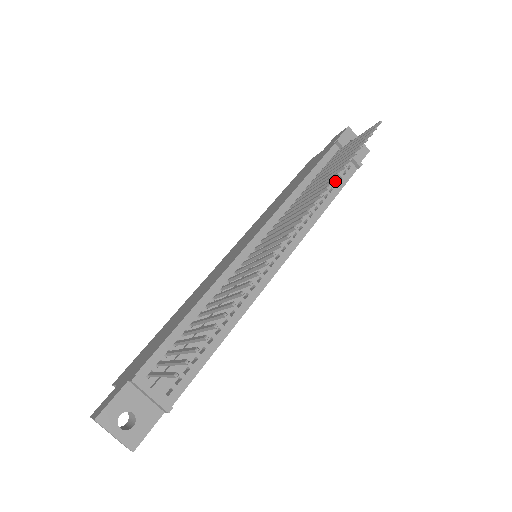
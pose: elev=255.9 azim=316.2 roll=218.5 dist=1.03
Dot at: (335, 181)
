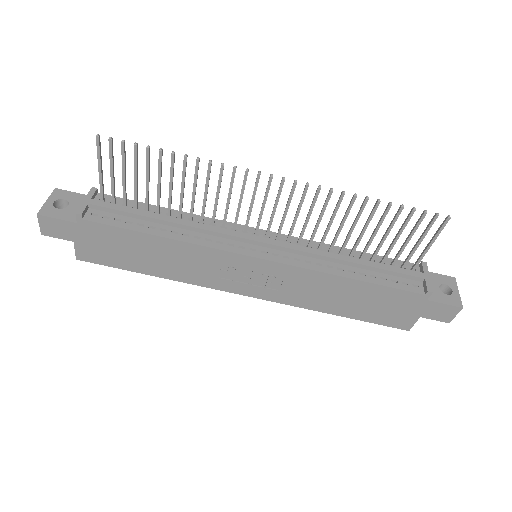
Dot at: (386, 277)
